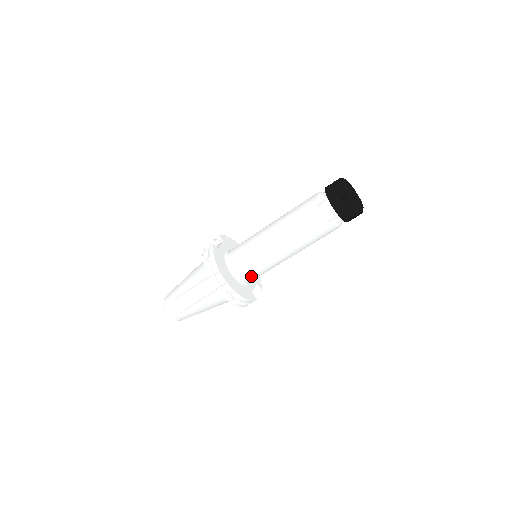
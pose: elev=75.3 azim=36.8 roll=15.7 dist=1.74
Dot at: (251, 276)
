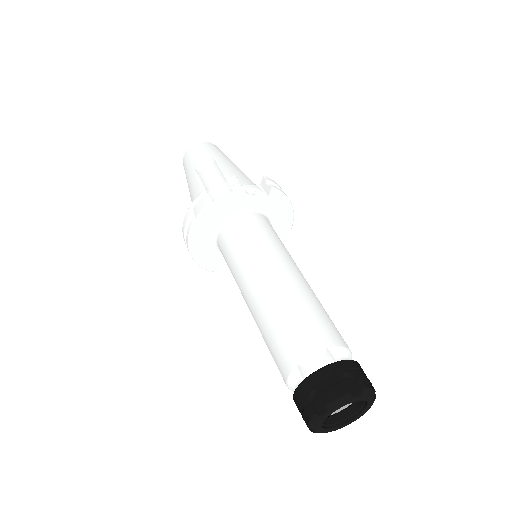
Dot at: occluded
